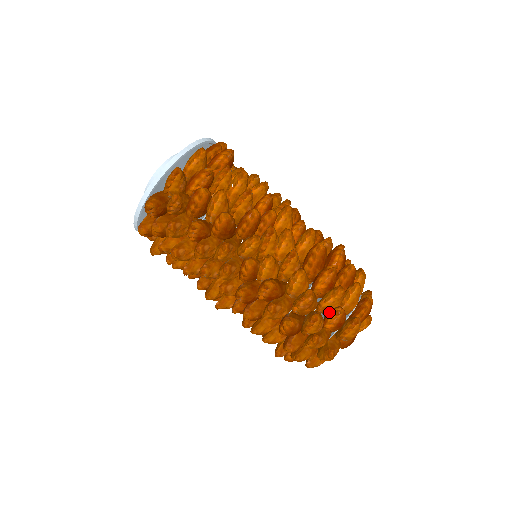
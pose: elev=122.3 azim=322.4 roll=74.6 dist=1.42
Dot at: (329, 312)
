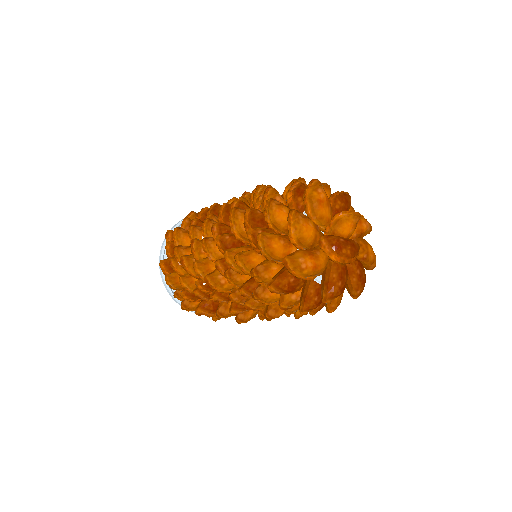
Dot at: occluded
